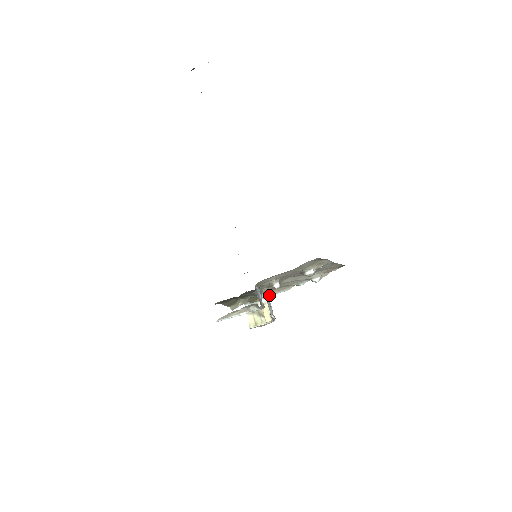
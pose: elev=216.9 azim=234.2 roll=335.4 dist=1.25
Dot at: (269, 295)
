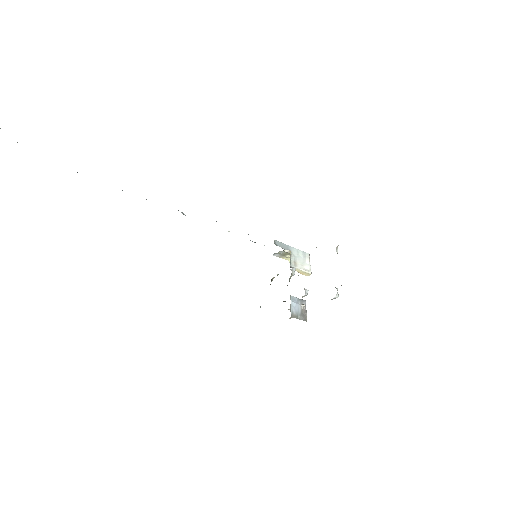
Dot at: (291, 254)
